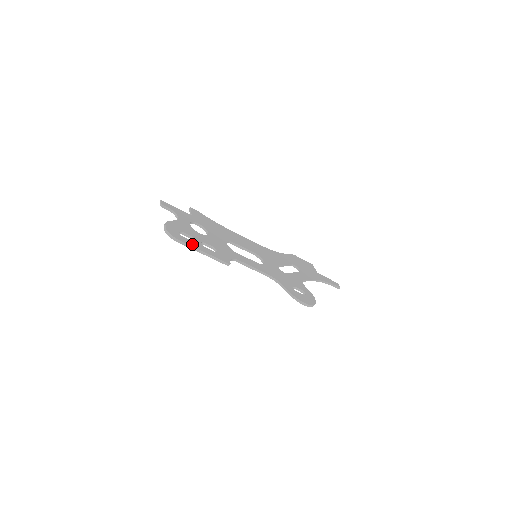
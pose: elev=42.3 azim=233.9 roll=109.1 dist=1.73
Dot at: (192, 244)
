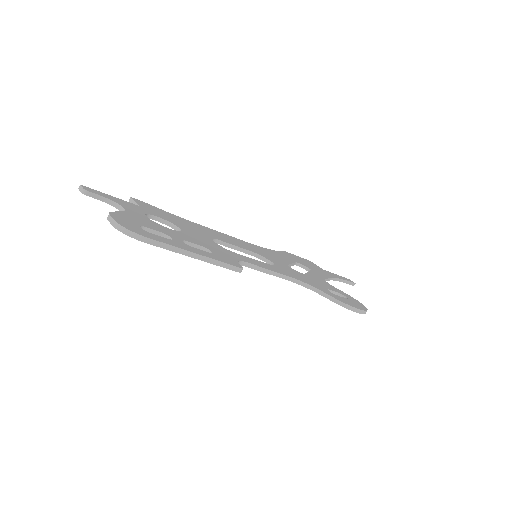
Dot at: (172, 243)
